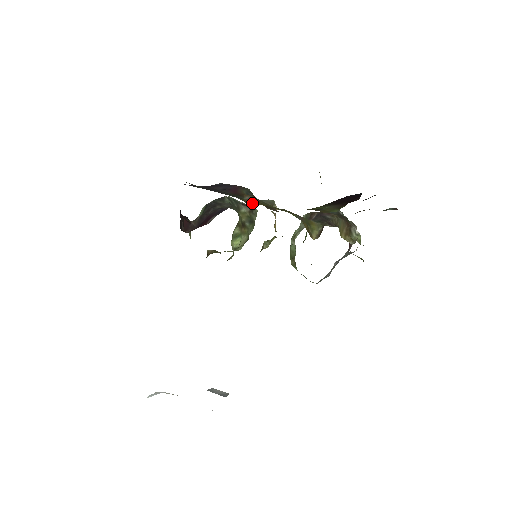
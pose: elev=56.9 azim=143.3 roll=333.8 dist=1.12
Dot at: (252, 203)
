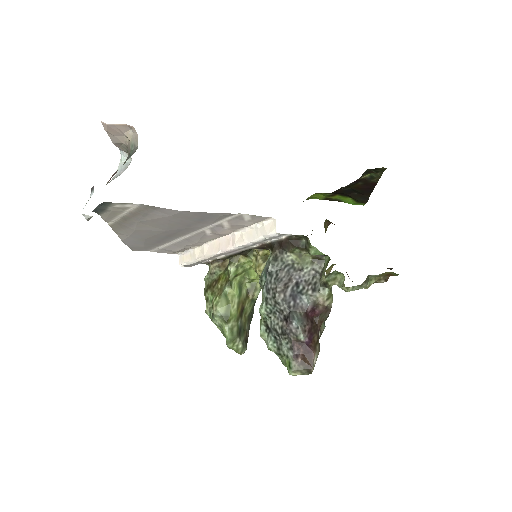
Dot at: occluded
